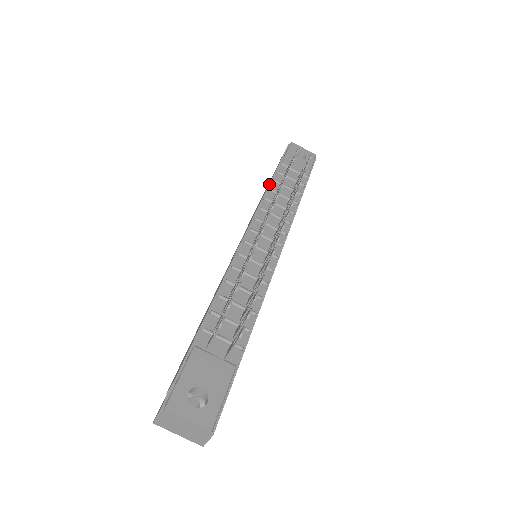
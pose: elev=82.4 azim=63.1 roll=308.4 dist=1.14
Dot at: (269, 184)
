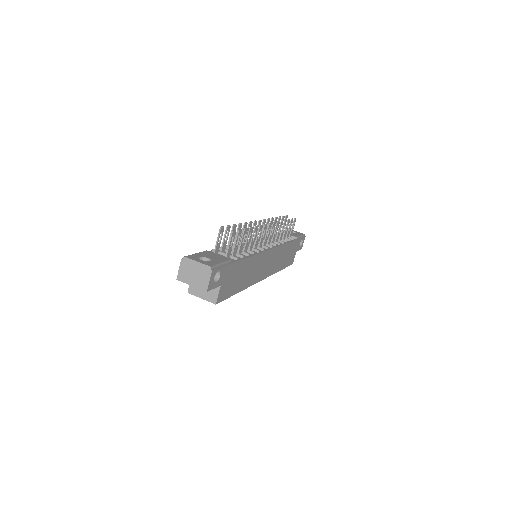
Dot at: occluded
